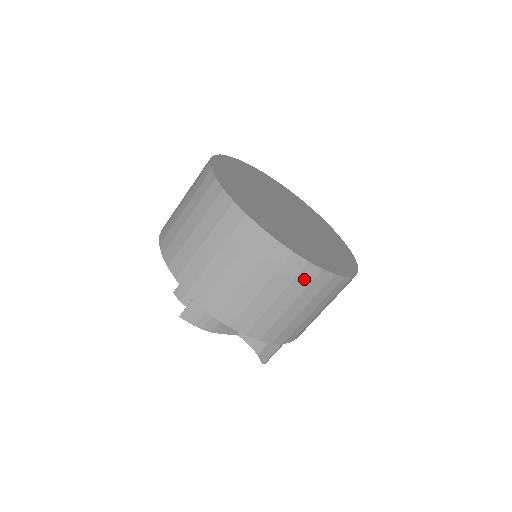
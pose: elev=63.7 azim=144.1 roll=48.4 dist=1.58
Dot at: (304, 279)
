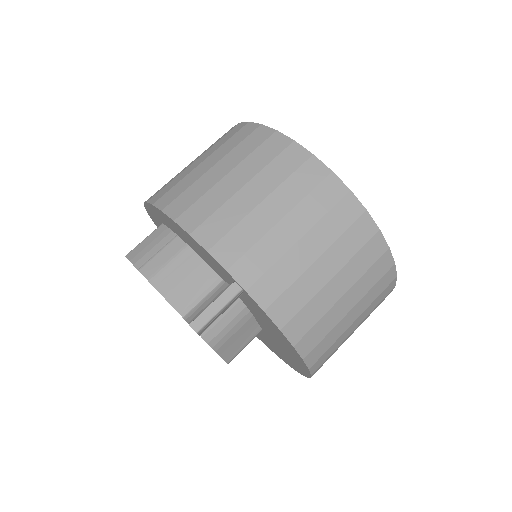
Dot at: (268, 151)
